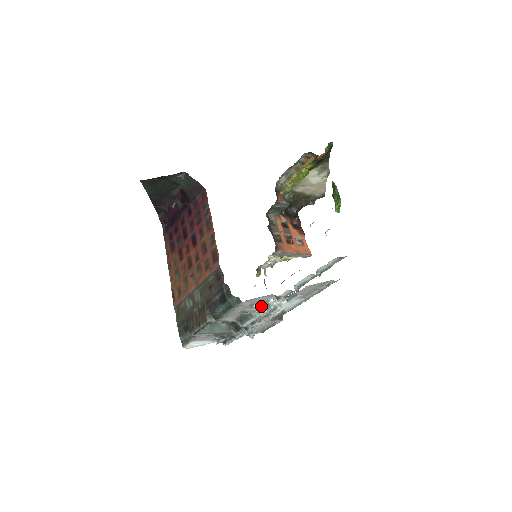
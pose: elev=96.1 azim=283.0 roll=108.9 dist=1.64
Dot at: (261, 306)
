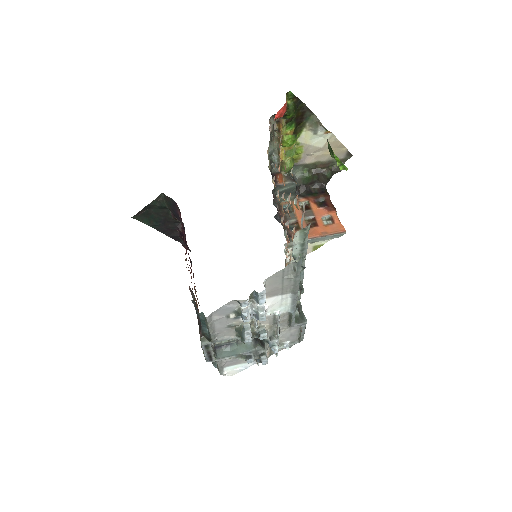
Dot at: occluded
